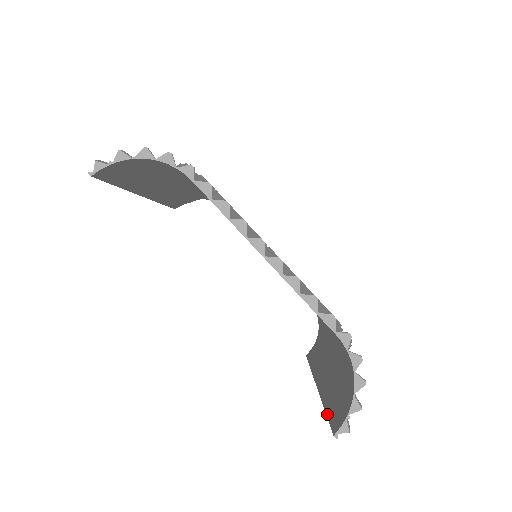
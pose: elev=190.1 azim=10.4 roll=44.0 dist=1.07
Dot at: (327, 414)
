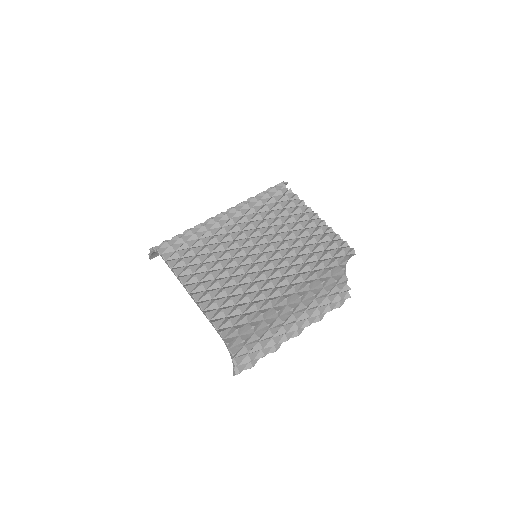
Dot at: (253, 360)
